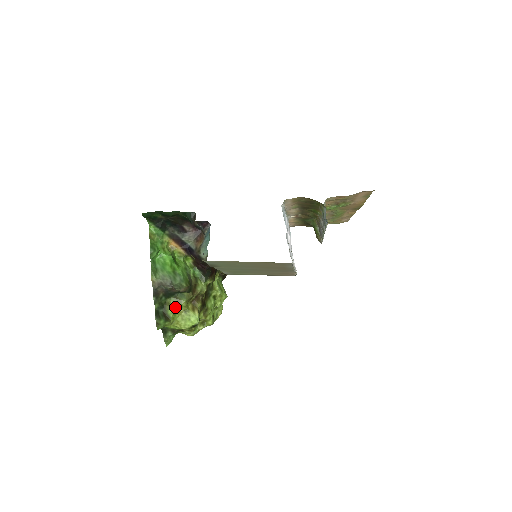
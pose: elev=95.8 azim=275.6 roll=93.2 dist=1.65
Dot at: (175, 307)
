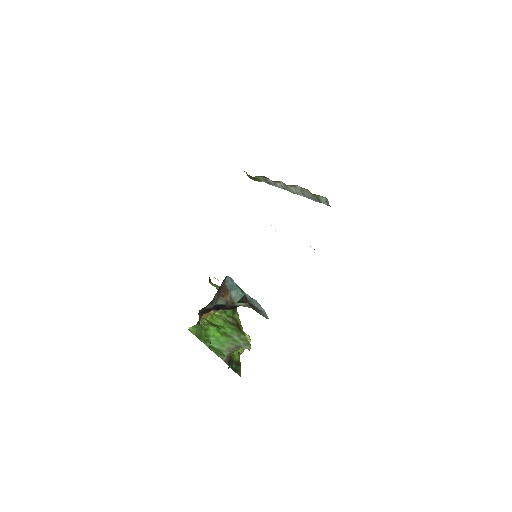
Dot at: (238, 352)
